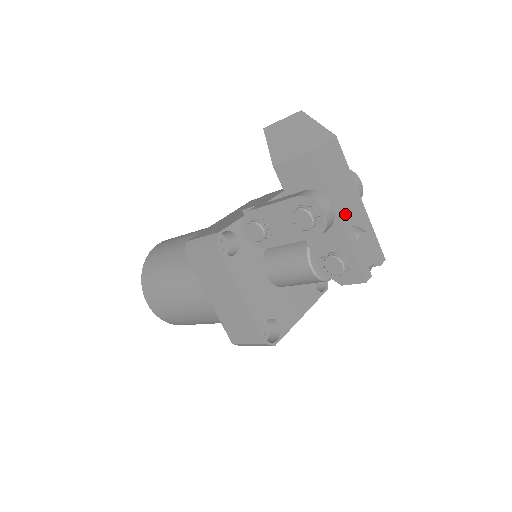
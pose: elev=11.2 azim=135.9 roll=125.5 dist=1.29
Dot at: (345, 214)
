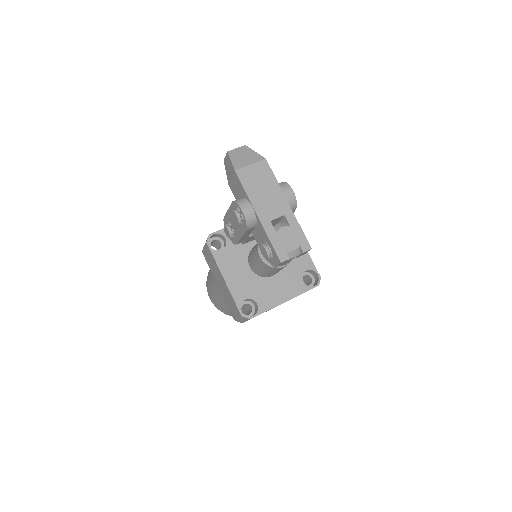
Dot at: (265, 212)
